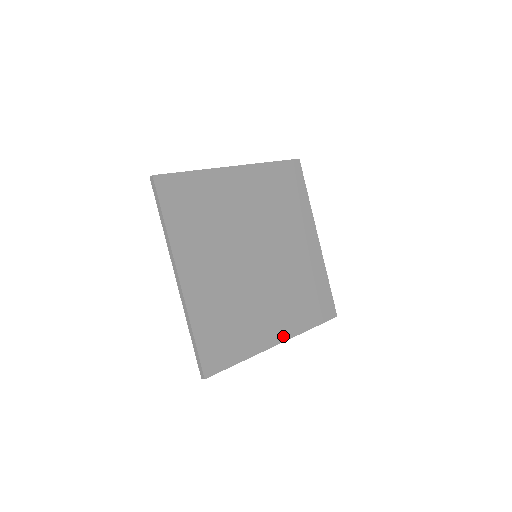
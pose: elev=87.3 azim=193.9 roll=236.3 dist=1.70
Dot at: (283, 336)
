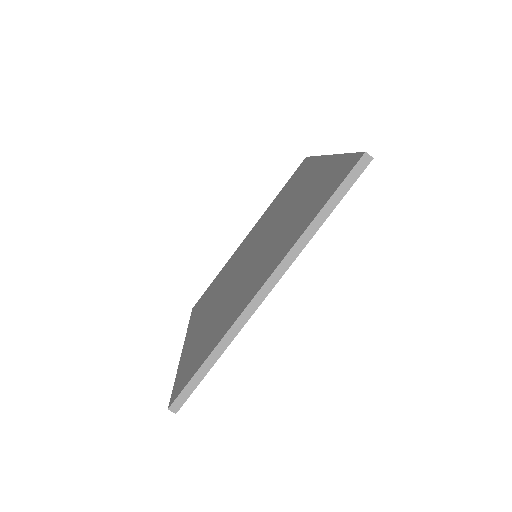
Dot at: occluded
